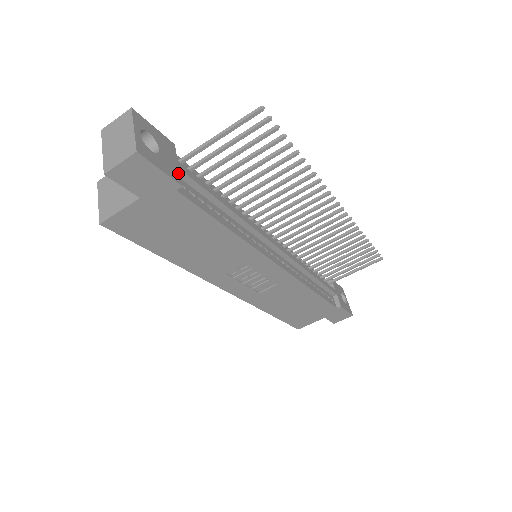
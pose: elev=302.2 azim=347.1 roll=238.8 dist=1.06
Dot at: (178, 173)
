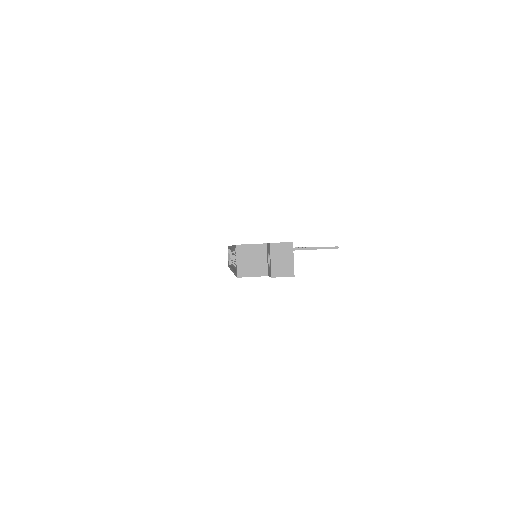
Dot at: occluded
